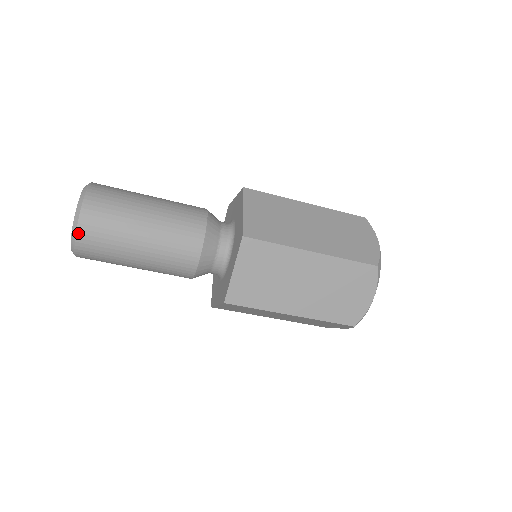
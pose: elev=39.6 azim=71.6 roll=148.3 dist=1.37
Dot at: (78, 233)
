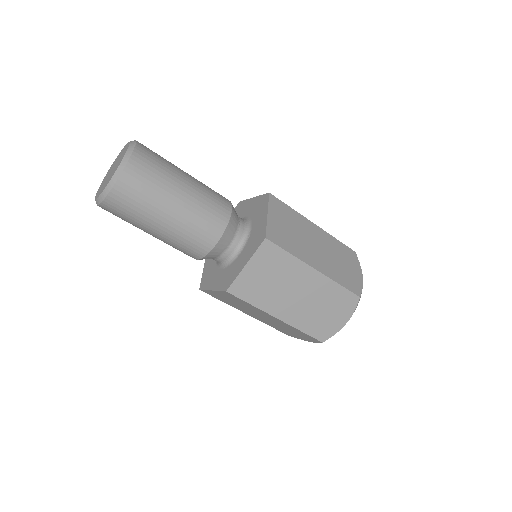
Dot at: (135, 152)
